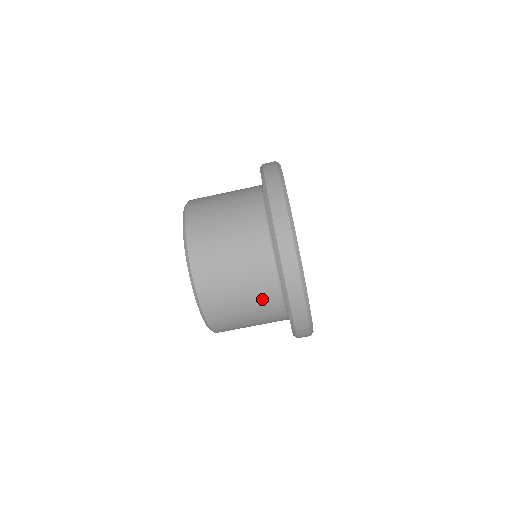
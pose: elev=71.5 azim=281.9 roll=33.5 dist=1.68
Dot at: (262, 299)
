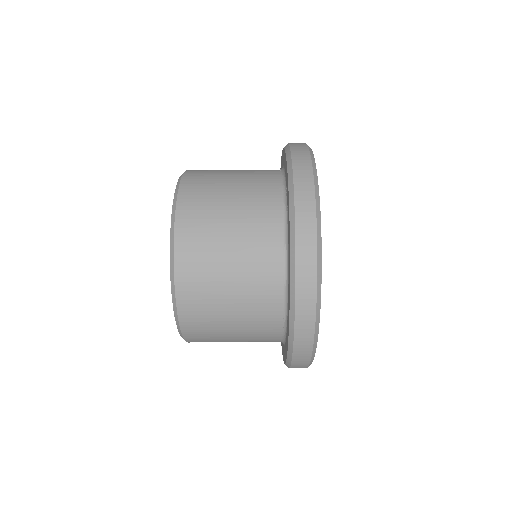
Dot at: (258, 334)
